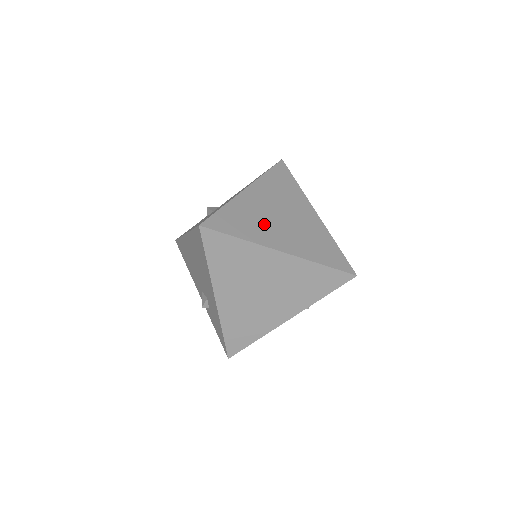
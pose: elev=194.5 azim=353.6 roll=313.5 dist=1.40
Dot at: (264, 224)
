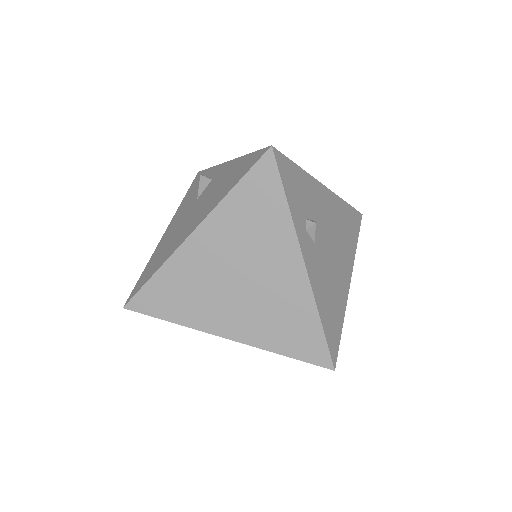
Dot at: (208, 297)
